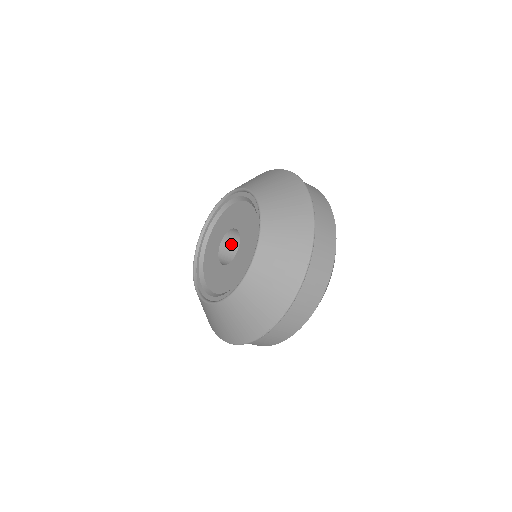
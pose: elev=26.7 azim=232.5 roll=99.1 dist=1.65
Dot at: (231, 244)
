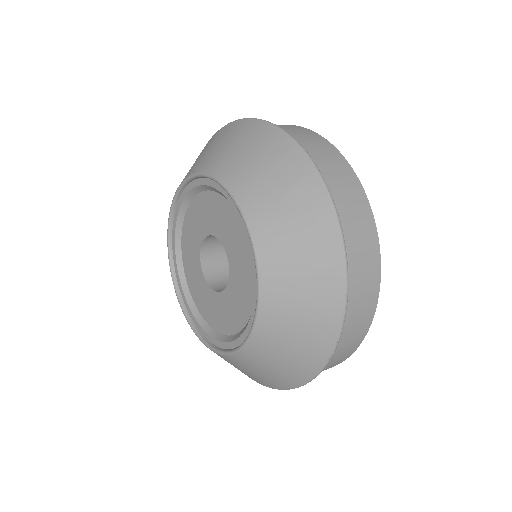
Dot at: (215, 260)
